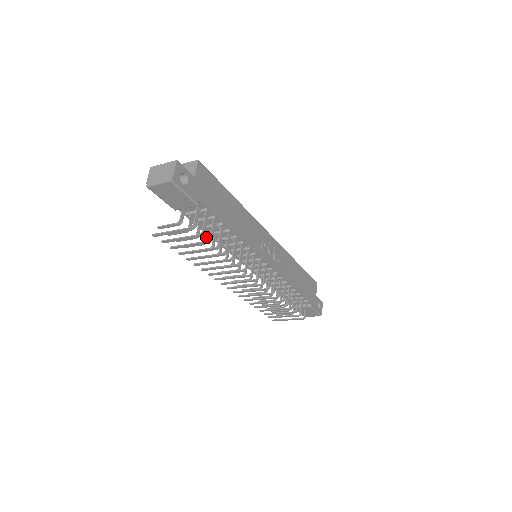
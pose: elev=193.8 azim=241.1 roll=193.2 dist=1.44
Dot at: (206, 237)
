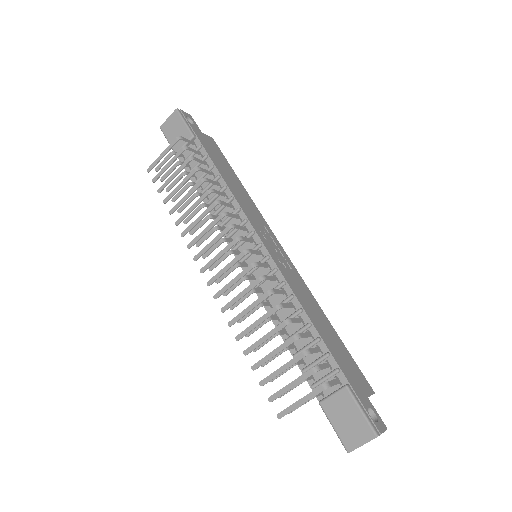
Dot at: occluded
